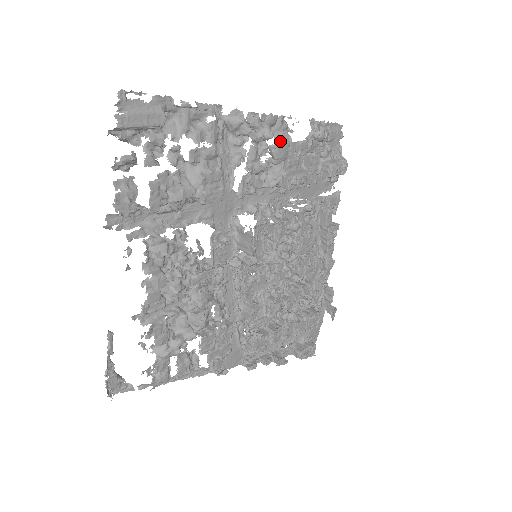
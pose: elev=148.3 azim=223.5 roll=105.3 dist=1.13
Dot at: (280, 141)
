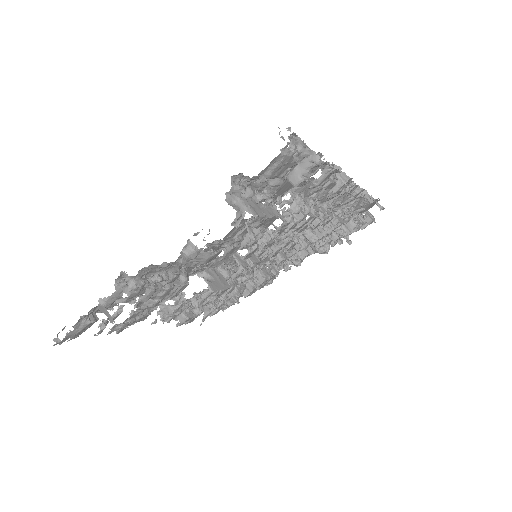
Dot at: (201, 262)
